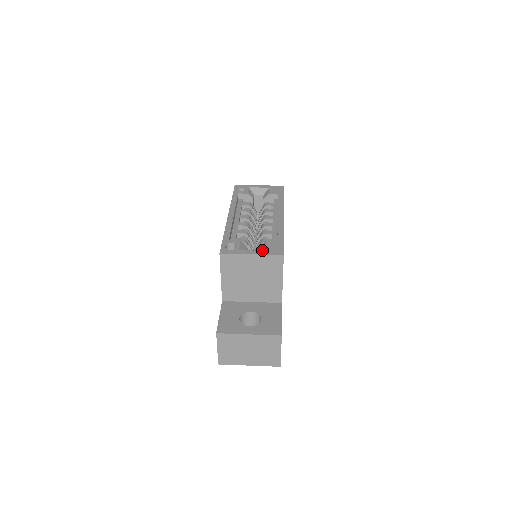
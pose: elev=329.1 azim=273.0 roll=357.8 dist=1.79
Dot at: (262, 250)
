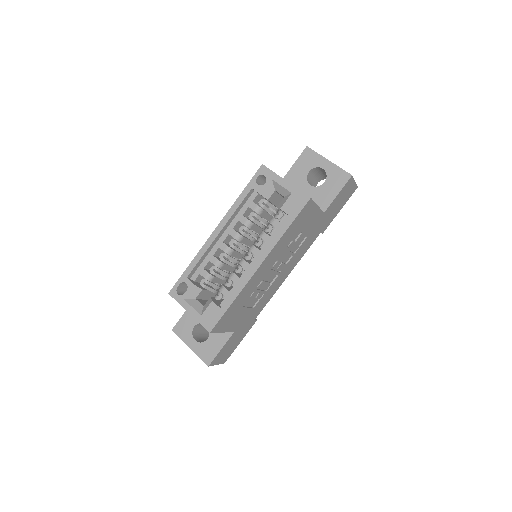
Dot at: (203, 310)
